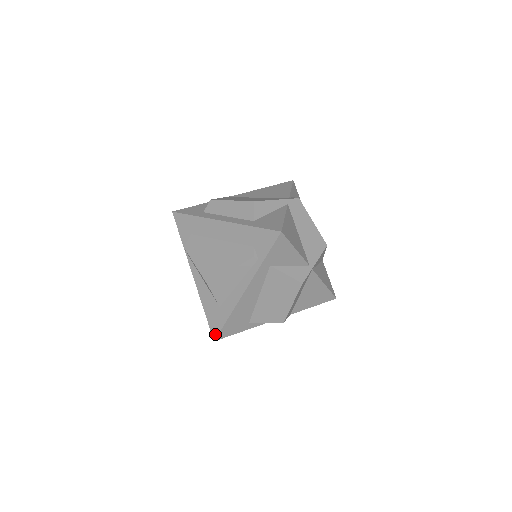
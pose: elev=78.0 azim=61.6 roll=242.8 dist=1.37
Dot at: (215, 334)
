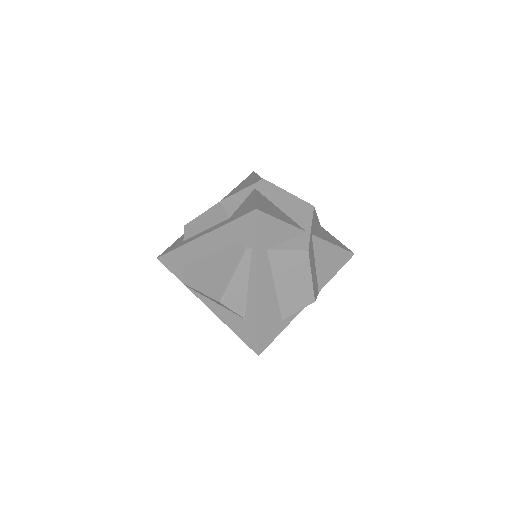
Dot at: (255, 348)
